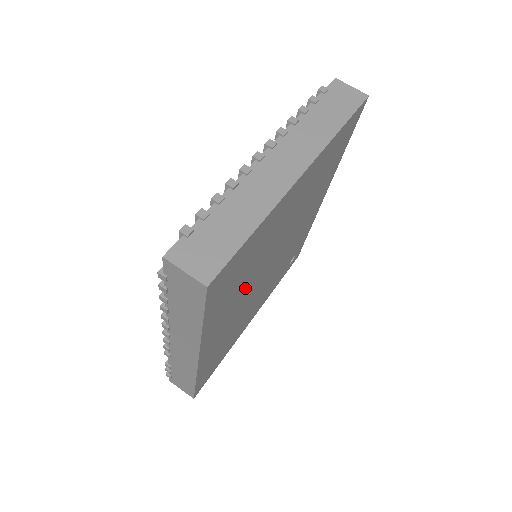
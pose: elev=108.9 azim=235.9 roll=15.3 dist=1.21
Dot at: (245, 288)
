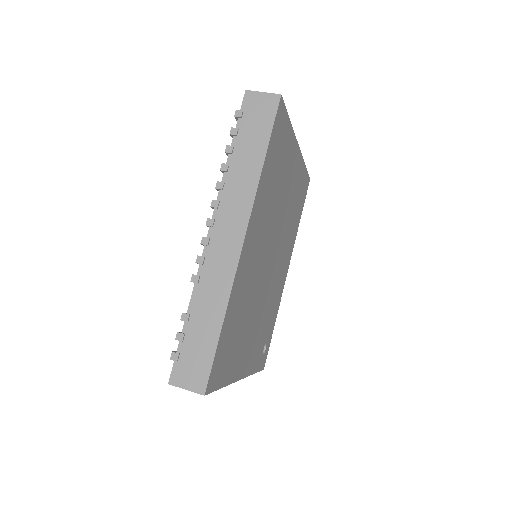
Dot at: (268, 221)
